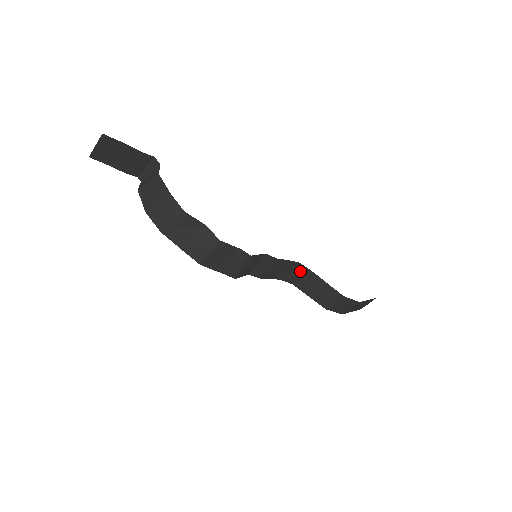
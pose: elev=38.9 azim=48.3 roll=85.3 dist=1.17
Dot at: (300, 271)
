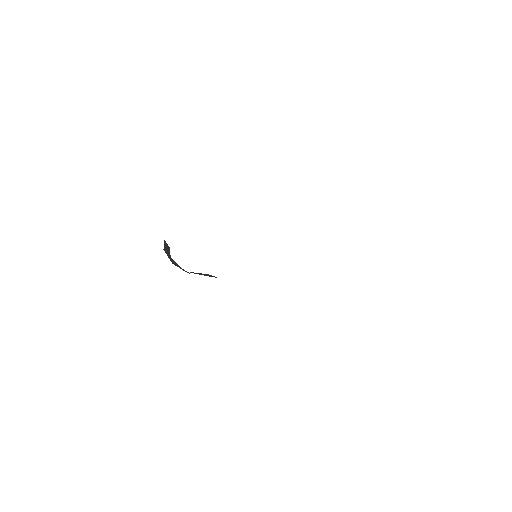
Dot at: occluded
